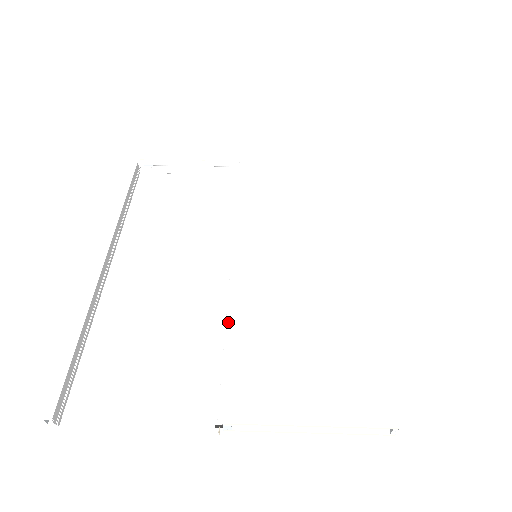
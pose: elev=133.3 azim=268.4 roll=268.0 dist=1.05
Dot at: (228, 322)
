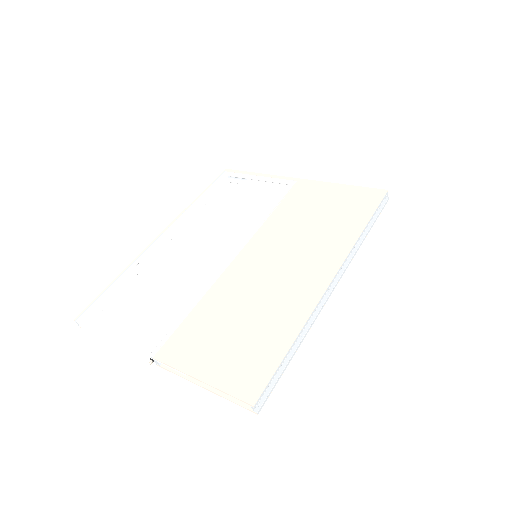
Dot at: (200, 296)
